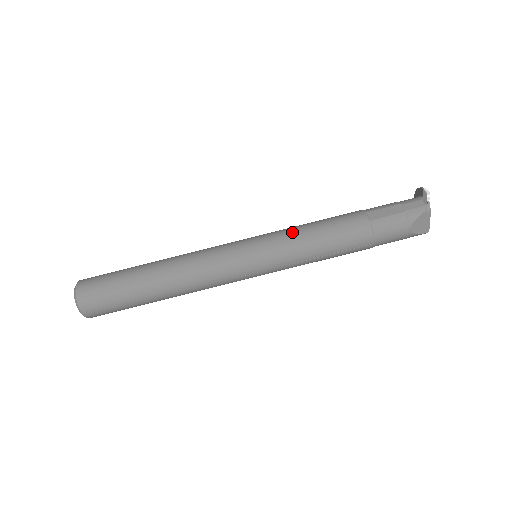
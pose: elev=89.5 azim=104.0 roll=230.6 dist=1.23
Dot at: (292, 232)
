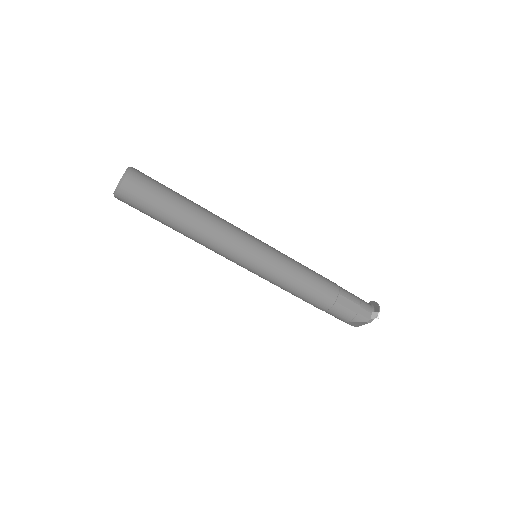
Dot at: (290, 268)
